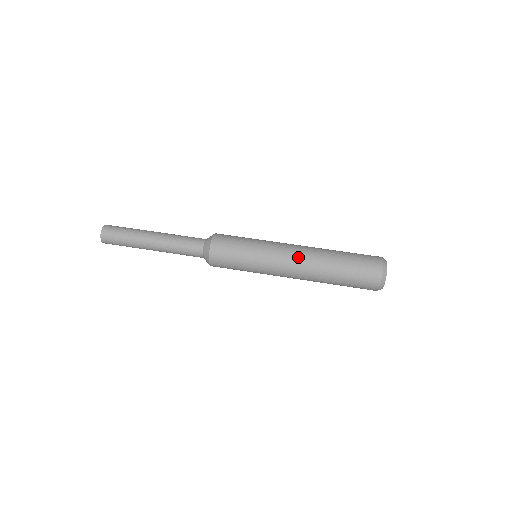
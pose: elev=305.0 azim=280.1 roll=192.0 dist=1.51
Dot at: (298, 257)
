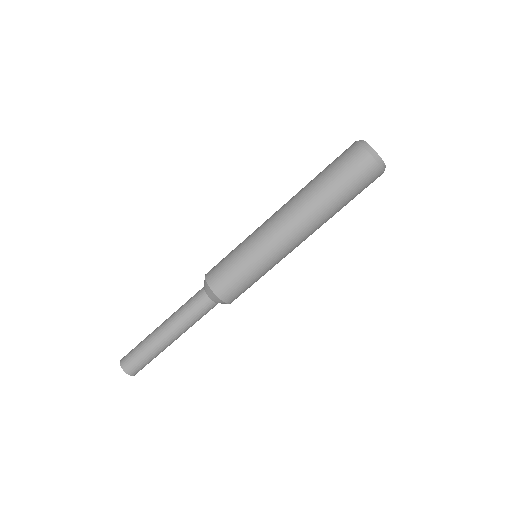
Dot at: occluded
